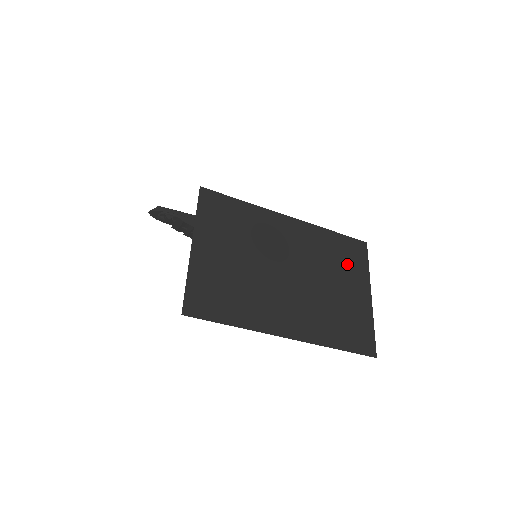
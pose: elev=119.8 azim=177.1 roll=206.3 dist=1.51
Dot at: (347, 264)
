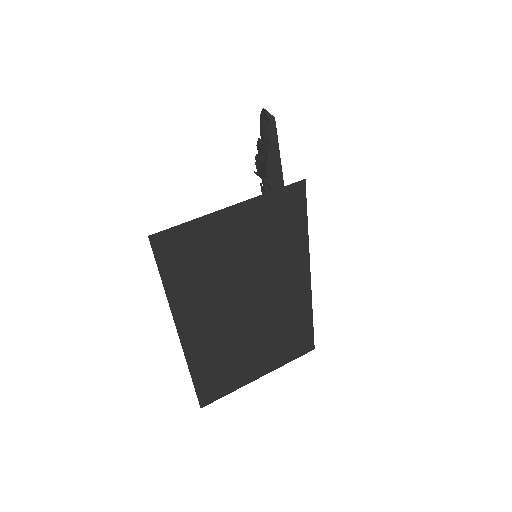
Dot at: (284, 345)
